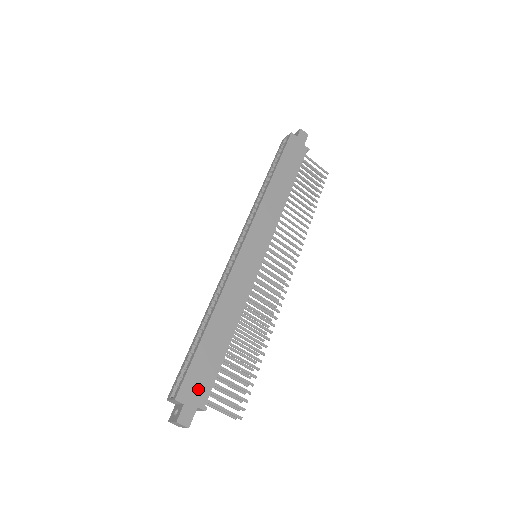
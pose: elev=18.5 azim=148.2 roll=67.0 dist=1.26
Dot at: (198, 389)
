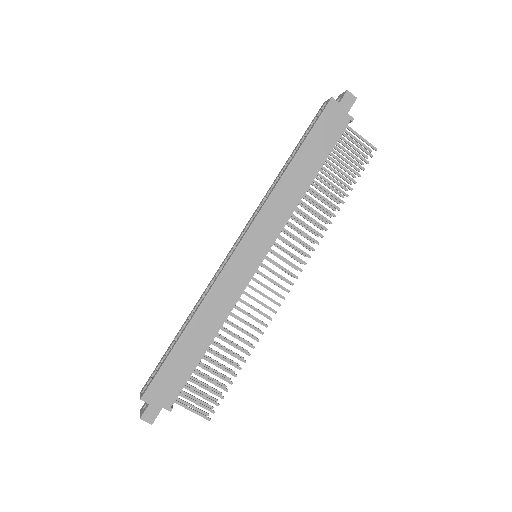
Dot at: (165, 392)
